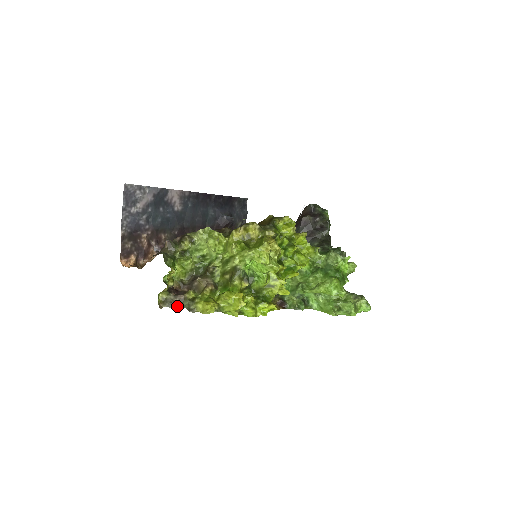
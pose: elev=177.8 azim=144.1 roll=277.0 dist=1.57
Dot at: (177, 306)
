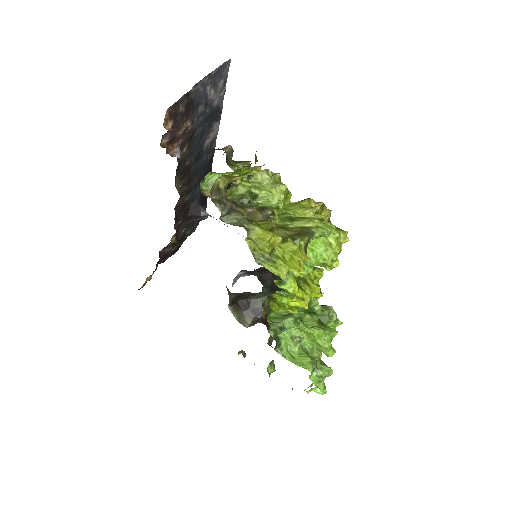
Dot at: (222, 211)
